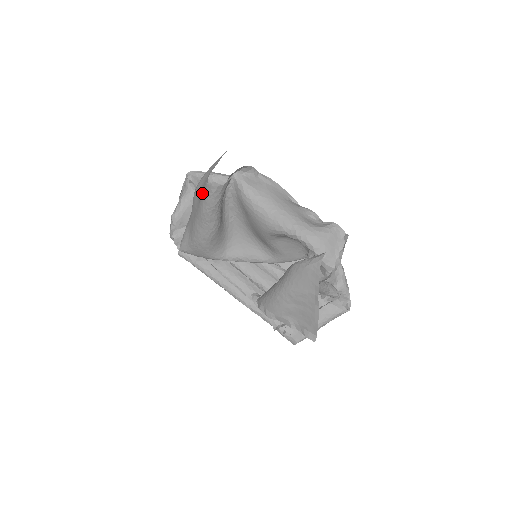
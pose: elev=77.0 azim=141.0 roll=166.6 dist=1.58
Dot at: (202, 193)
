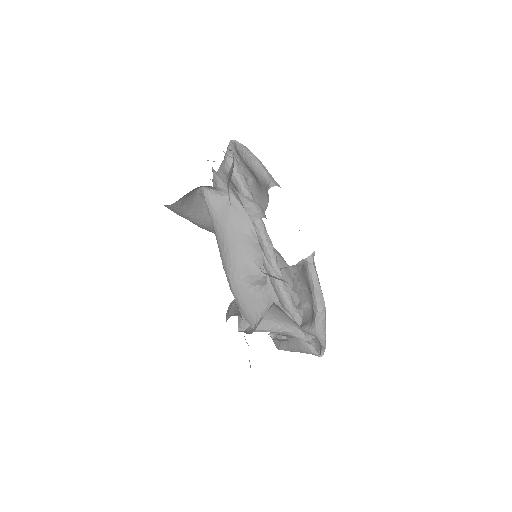
Dot at: occluded
